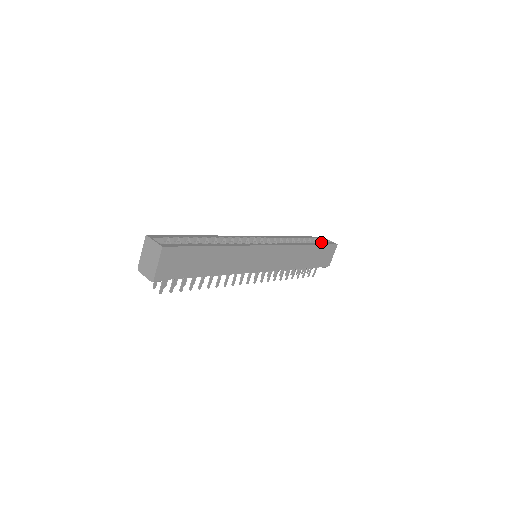
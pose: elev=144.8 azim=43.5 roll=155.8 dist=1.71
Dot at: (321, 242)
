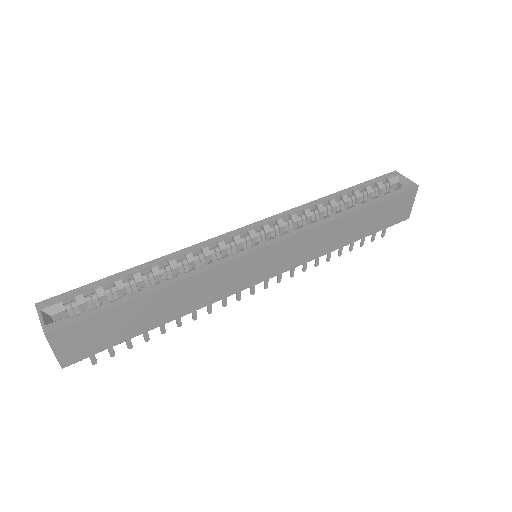
Dot at: (389, 185)
